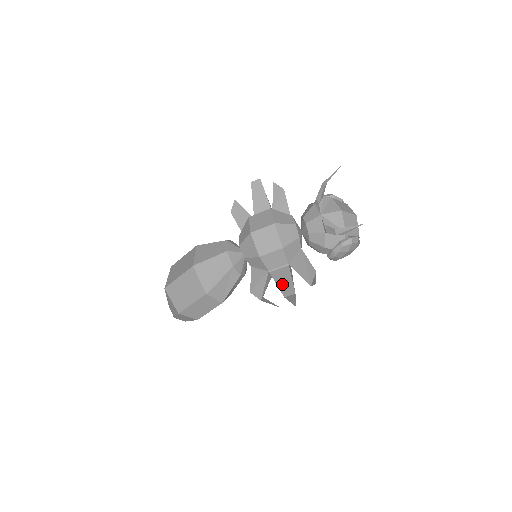
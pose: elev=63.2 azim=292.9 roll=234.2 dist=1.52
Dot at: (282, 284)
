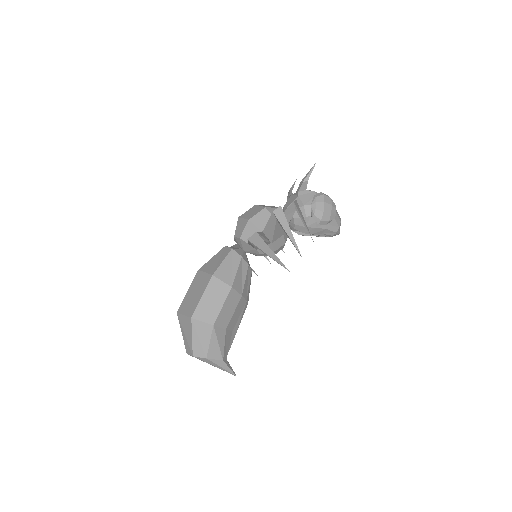
Dot at: occluded
